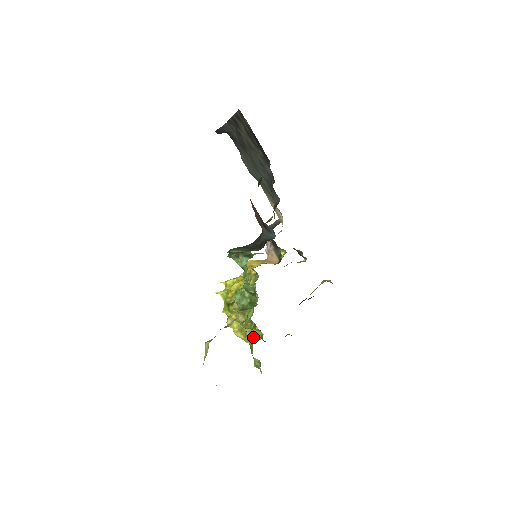
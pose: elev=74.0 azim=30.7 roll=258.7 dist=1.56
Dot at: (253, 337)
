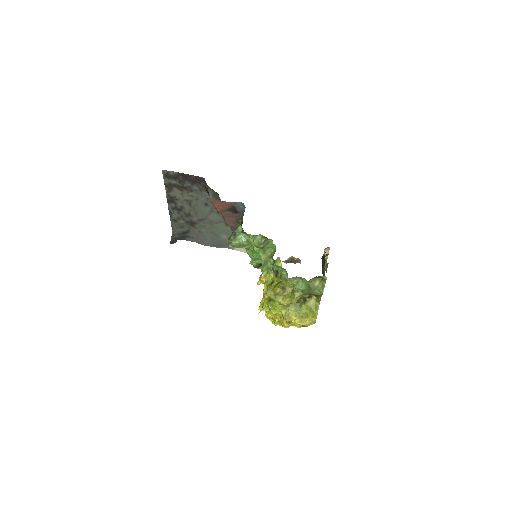
Dot at: (313, 311)
